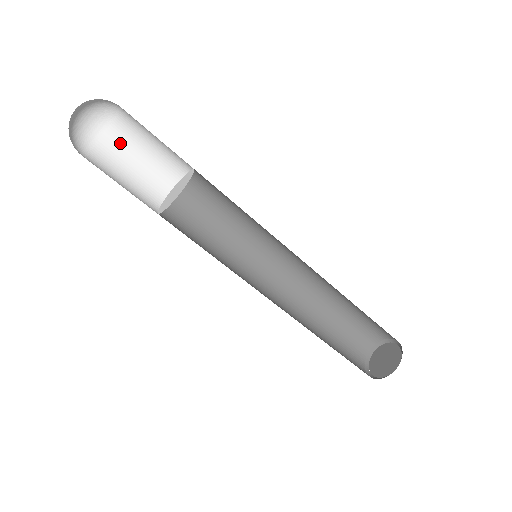
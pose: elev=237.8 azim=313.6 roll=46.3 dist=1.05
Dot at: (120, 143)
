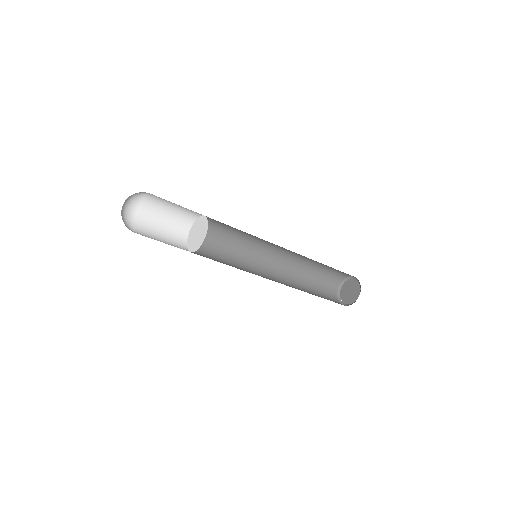
Dot at: occluded
